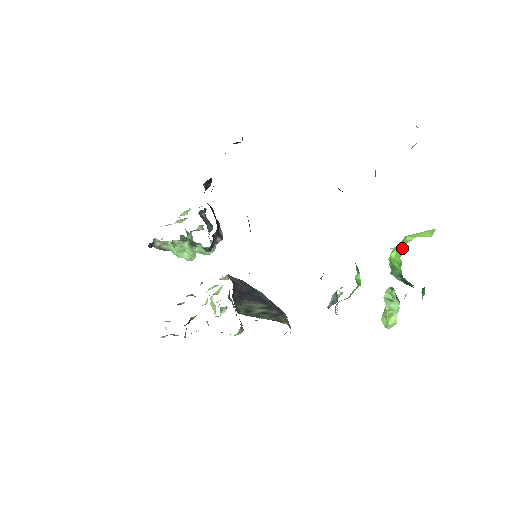
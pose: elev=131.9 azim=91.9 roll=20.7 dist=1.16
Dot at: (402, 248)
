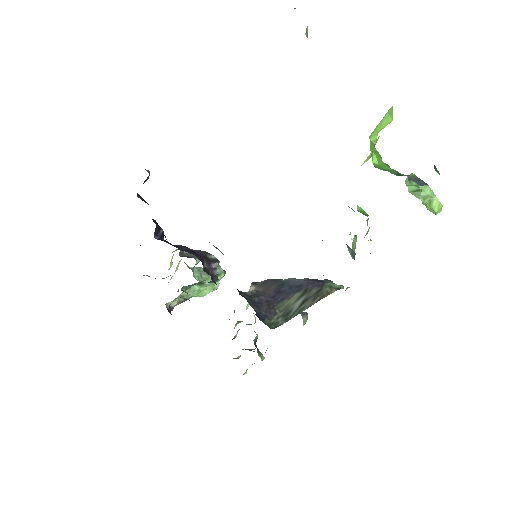
Dot at: (376, 151)
